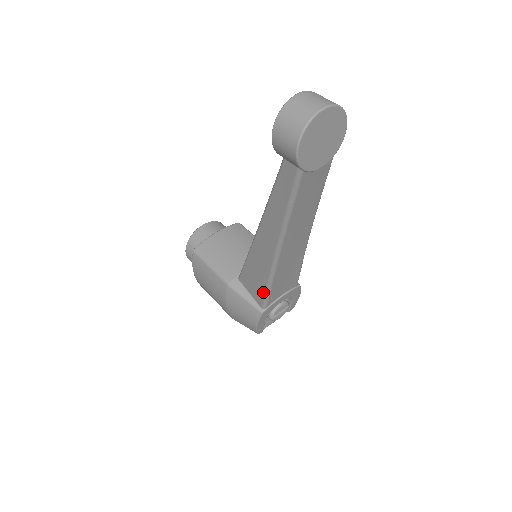
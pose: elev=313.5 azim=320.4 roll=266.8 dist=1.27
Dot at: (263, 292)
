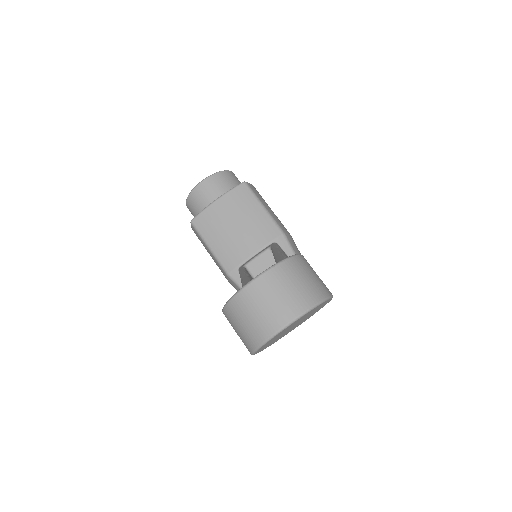
Dot at: occluded
